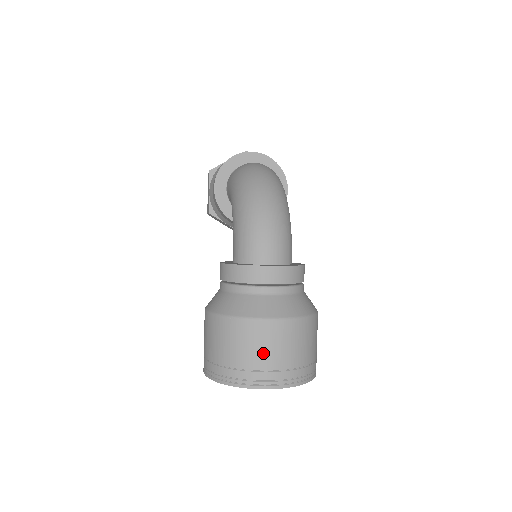
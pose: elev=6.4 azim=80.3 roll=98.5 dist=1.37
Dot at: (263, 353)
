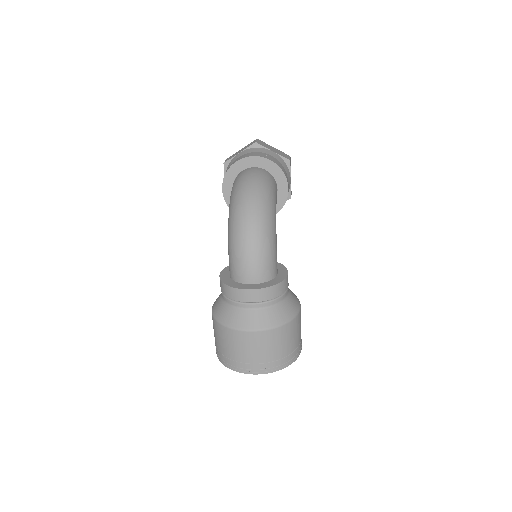
Dot at: (247, 352)
